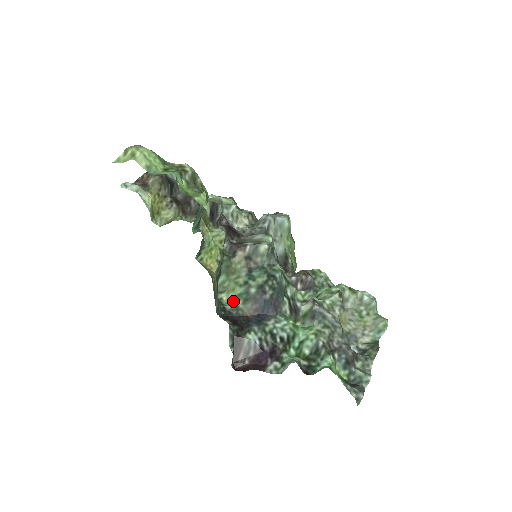
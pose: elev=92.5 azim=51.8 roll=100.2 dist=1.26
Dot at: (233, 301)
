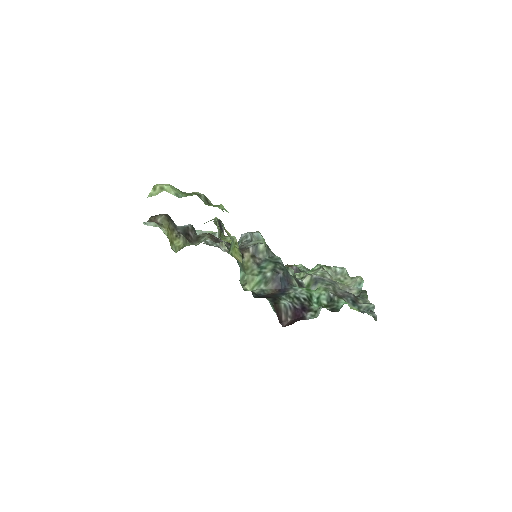
Dot at: (256, 287)
